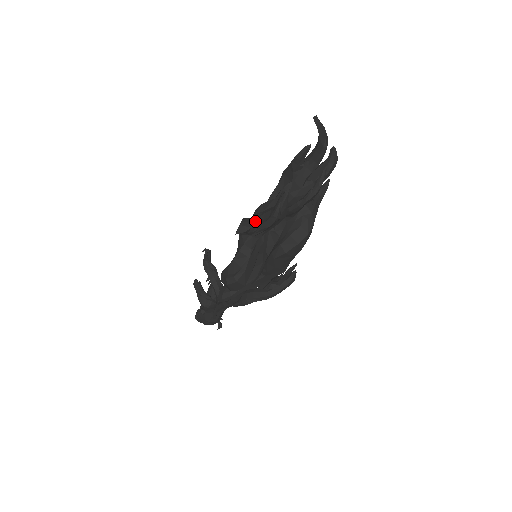
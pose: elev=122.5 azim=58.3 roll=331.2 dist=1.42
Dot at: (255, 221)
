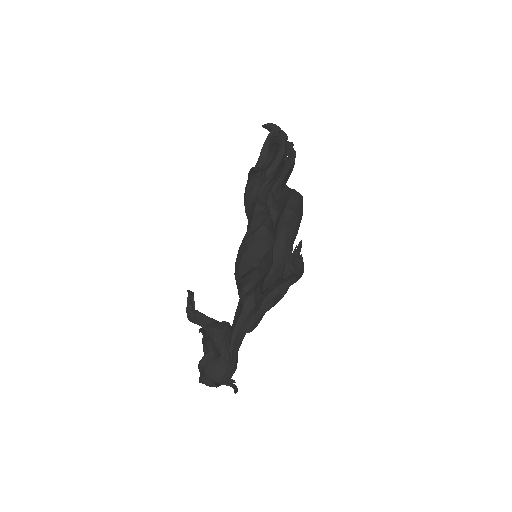
Dot at: occluded
